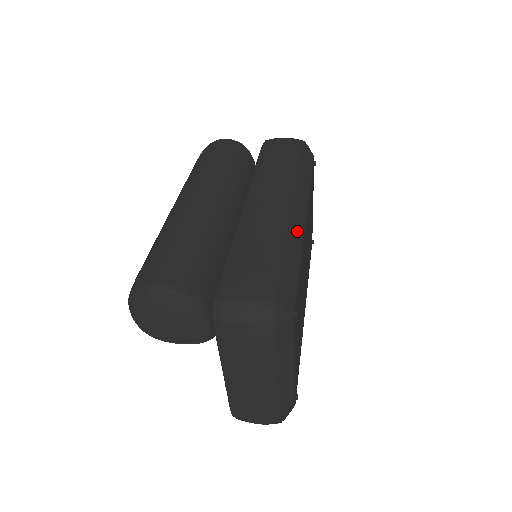
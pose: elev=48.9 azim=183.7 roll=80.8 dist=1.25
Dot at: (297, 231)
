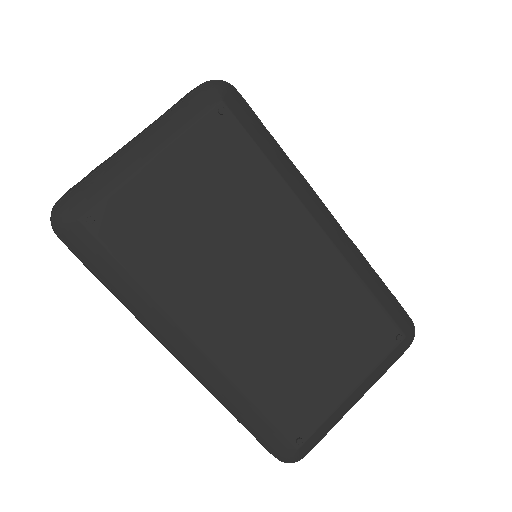
Dot at: (304, 190)
